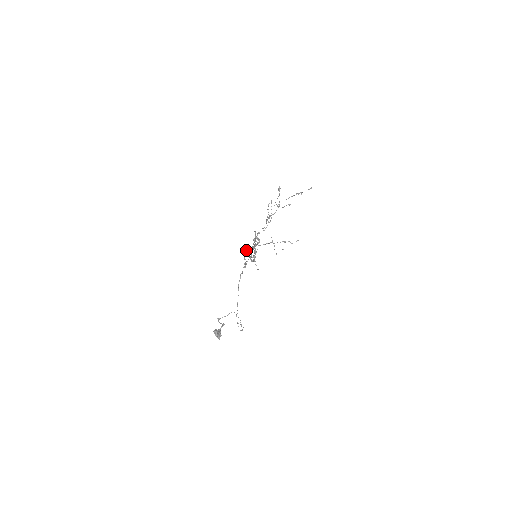
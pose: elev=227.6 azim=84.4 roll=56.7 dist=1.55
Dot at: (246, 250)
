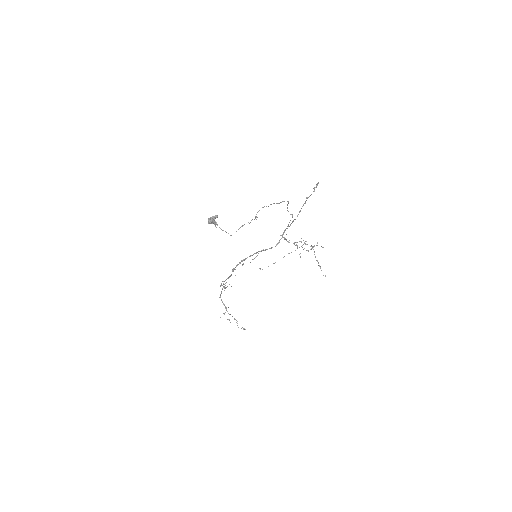
Dot at: occluded
